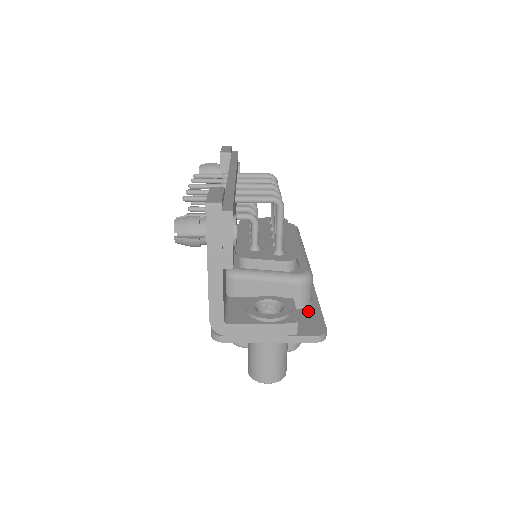
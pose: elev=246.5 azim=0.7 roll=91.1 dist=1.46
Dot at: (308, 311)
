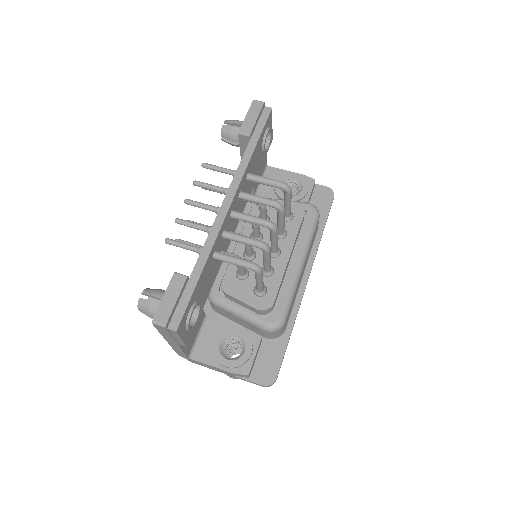
Dot at: (274, 346)
